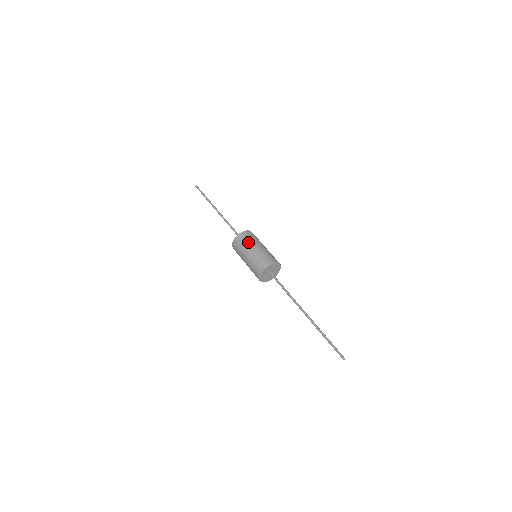
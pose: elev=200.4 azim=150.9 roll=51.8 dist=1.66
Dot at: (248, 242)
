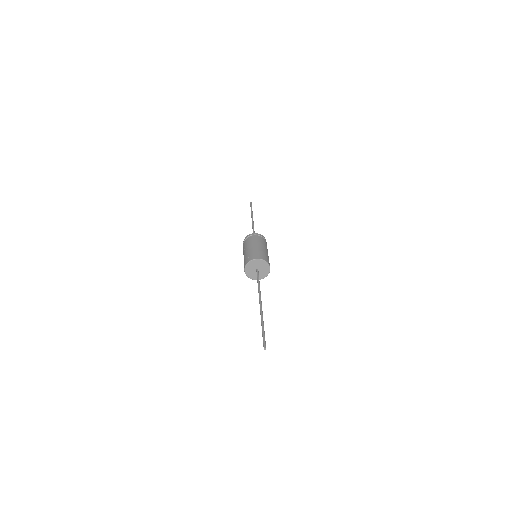
Dot at: (250, 241)
